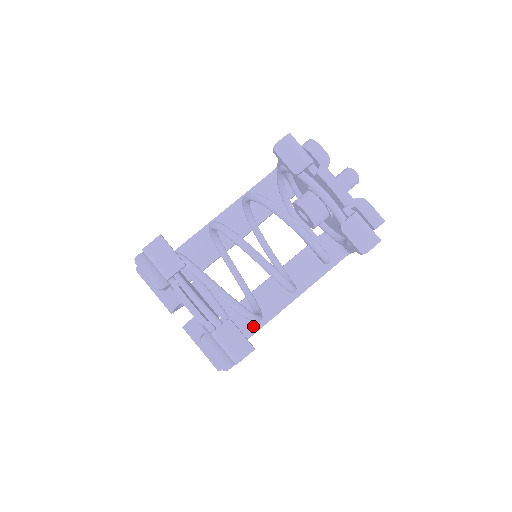
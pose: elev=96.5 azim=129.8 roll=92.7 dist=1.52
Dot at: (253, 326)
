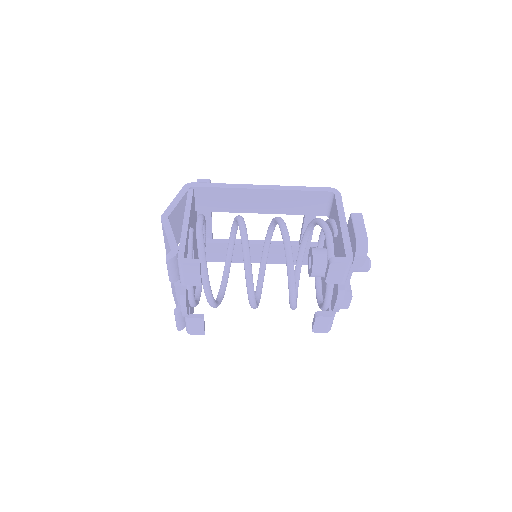
Dot at: (217, 258)
